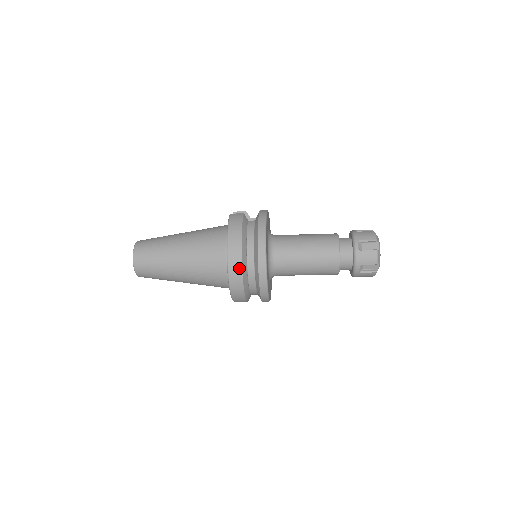
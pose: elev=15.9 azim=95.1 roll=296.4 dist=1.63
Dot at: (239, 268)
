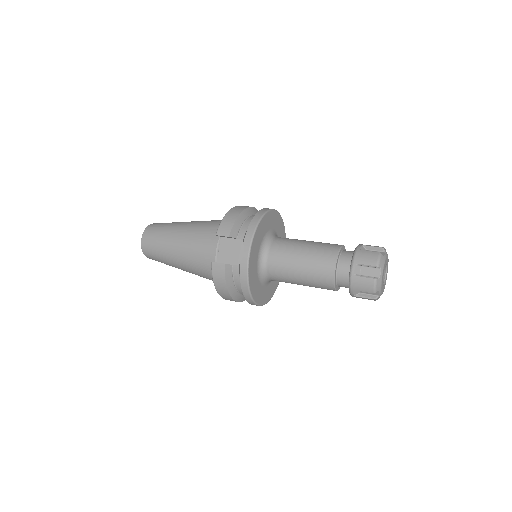
Dot at: occluded
